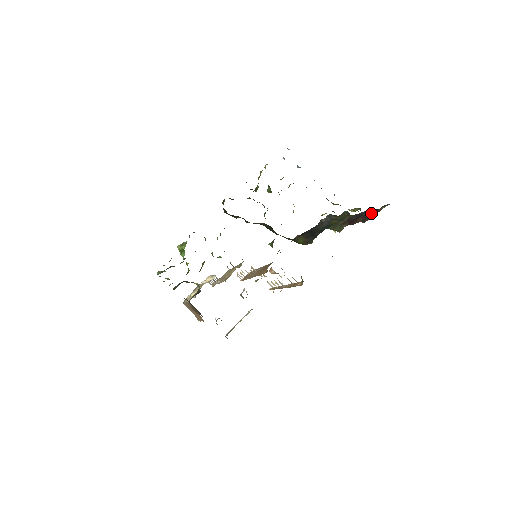
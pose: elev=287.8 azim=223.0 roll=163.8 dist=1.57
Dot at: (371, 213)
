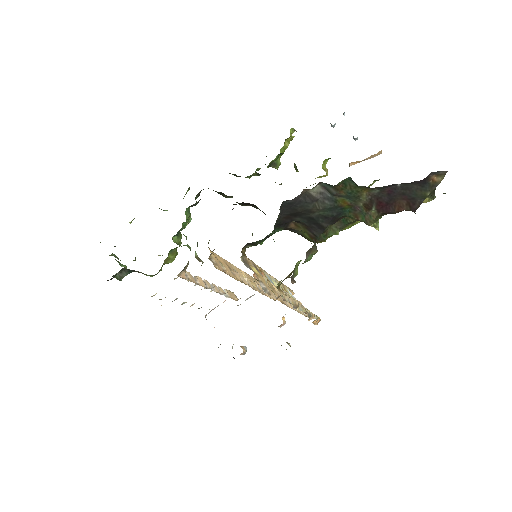
Dot at: (417, 190)
